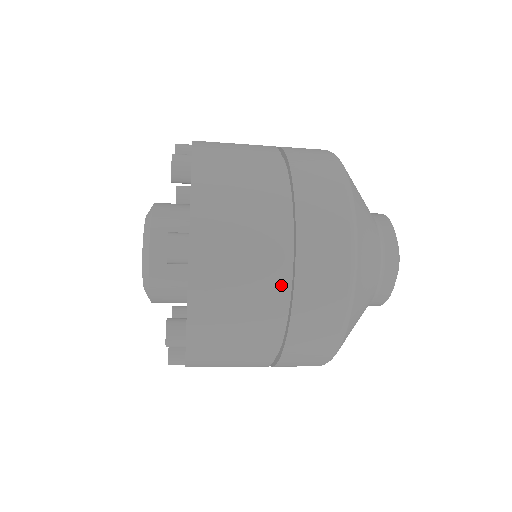
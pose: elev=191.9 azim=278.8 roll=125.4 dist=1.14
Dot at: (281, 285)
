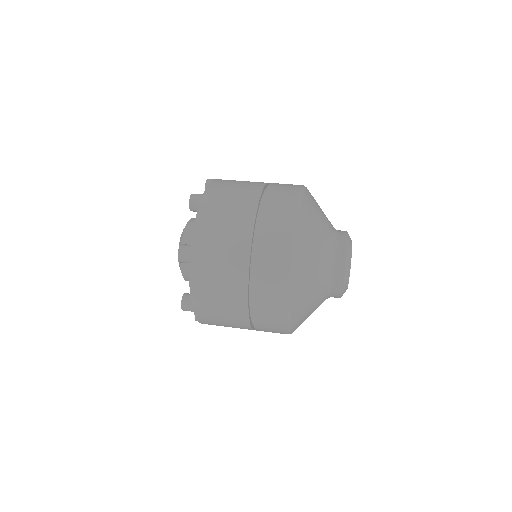
Dot at: occluded
